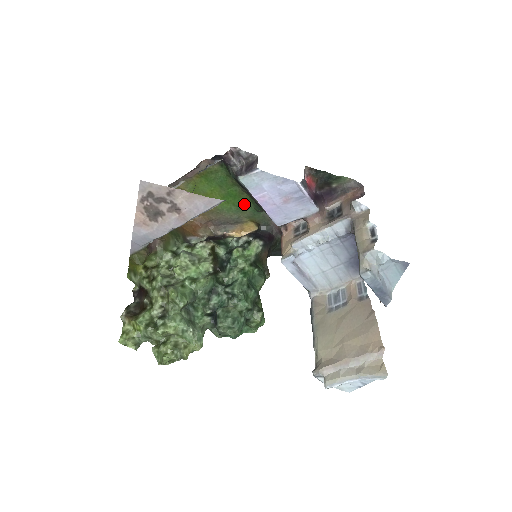
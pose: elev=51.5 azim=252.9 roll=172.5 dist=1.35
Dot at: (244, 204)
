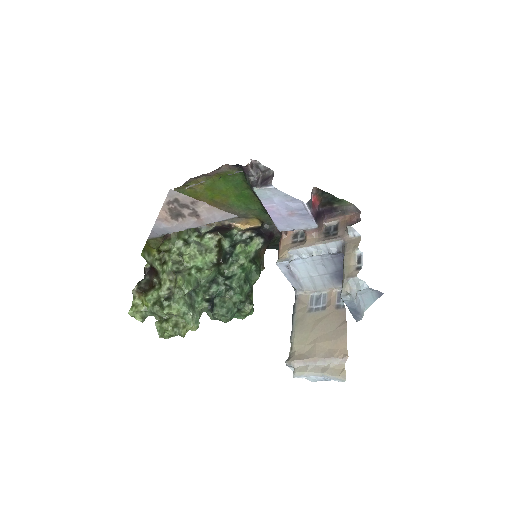
Dot at: (253, 205)
